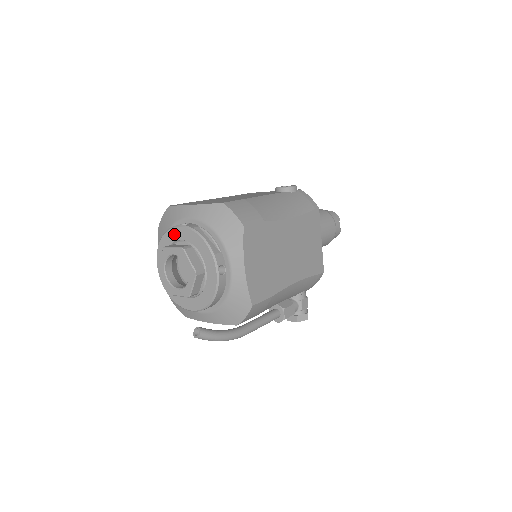
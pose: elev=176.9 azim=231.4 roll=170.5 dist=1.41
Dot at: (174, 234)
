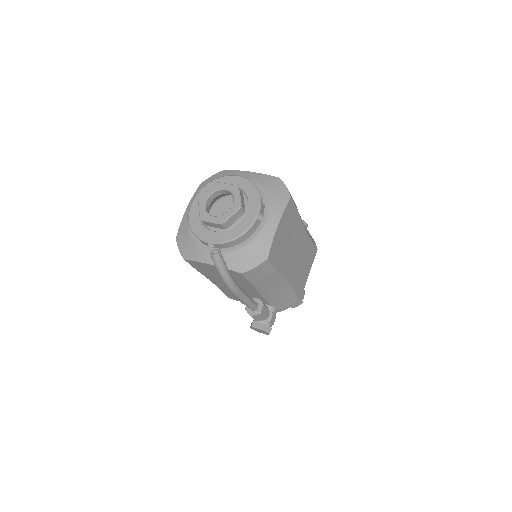
Dot at: (228, 180)
